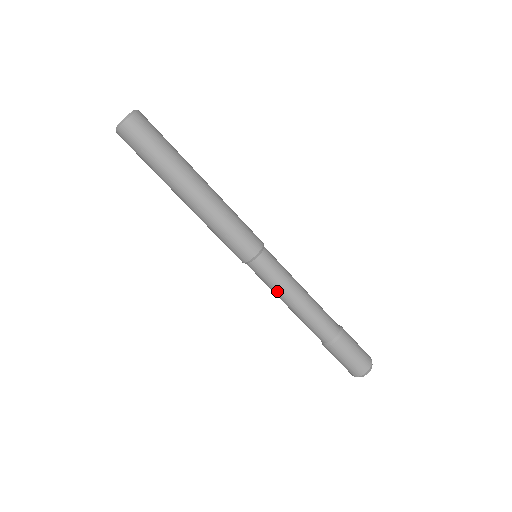
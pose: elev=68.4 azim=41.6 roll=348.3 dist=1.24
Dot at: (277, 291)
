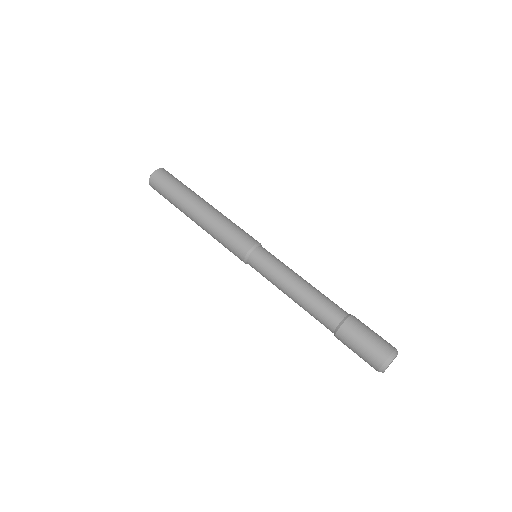
Dot at: (286, 268)
